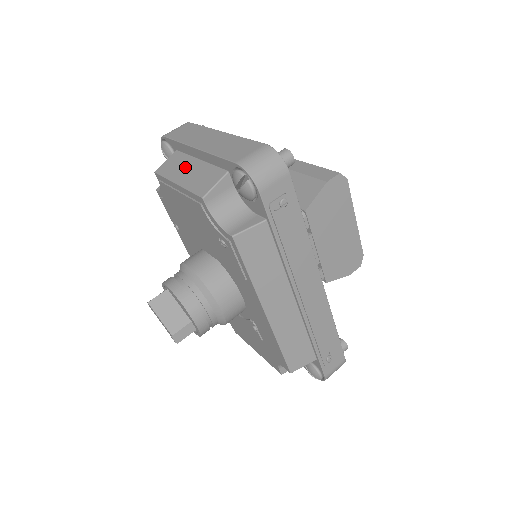
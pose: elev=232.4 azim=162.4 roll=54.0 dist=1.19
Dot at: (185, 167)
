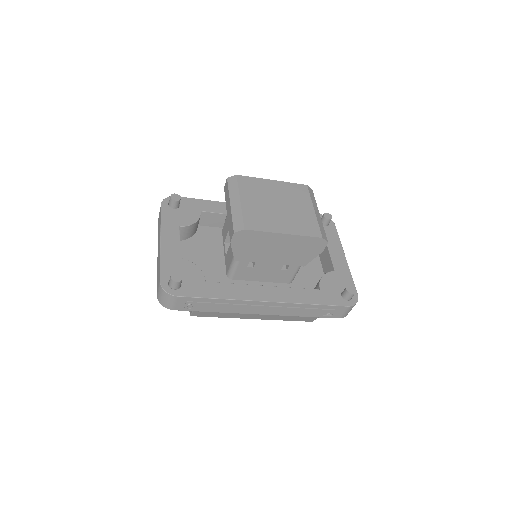
Dot at: occluded
